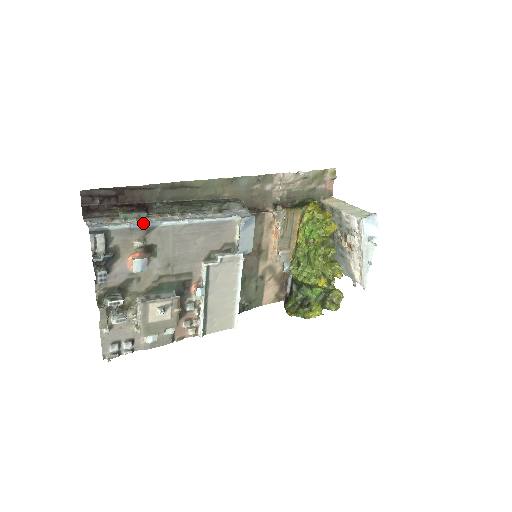
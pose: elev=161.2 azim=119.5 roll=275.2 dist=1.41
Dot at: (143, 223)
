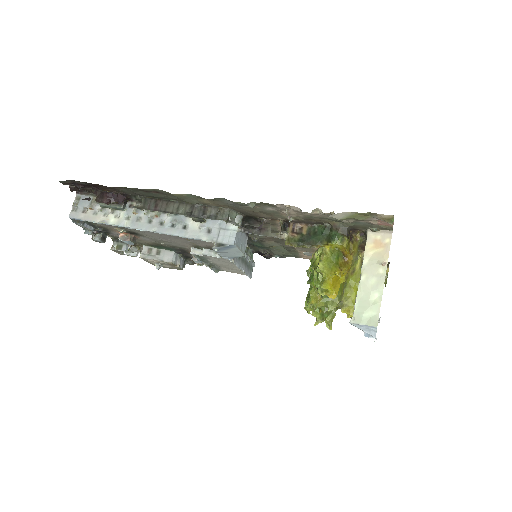
Dot at: (112, 224)
